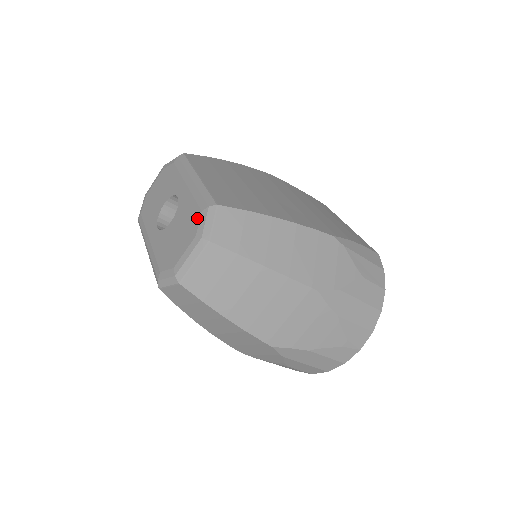
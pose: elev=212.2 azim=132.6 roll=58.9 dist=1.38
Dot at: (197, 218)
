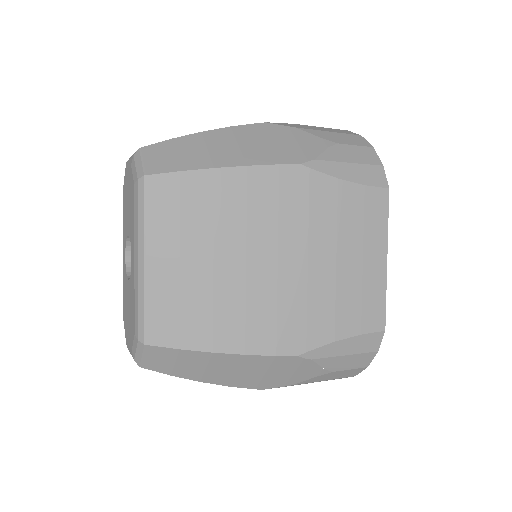
Dot at: (133, 334)
